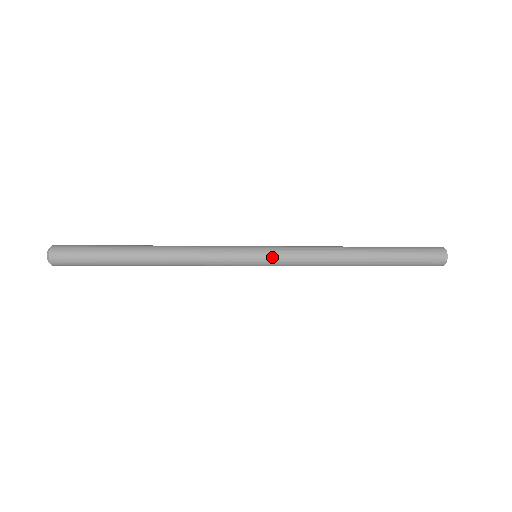
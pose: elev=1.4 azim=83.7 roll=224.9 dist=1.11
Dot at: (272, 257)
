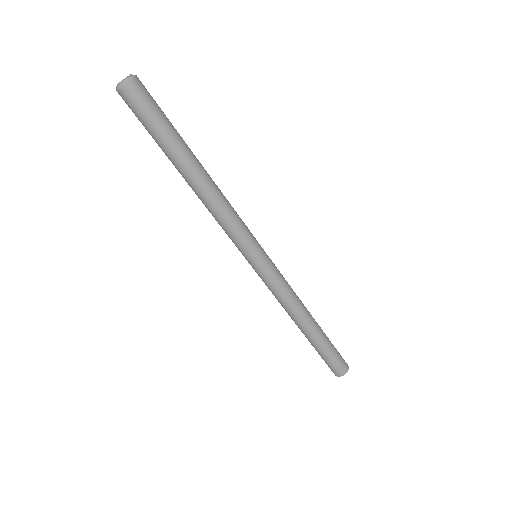
Dot at: (268, 269)
